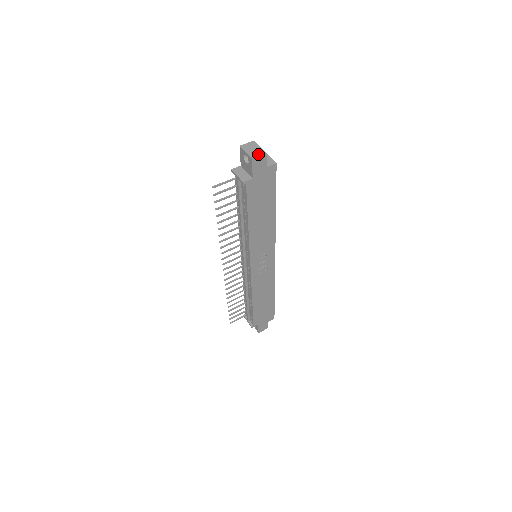
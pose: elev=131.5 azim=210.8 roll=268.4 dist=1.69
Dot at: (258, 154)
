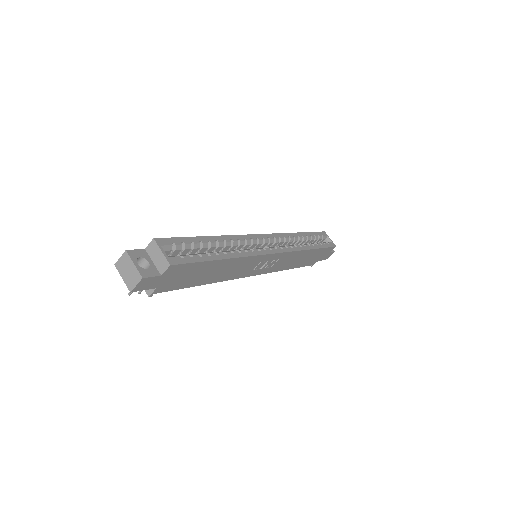
Dot at: (134, 283)
